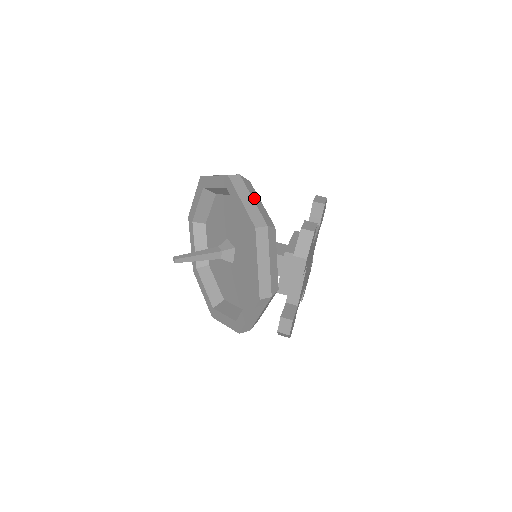
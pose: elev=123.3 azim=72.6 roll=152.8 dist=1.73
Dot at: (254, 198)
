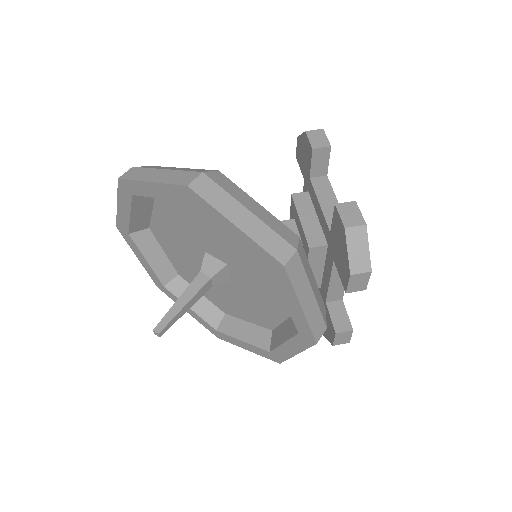
Dot at: (248, 206)
